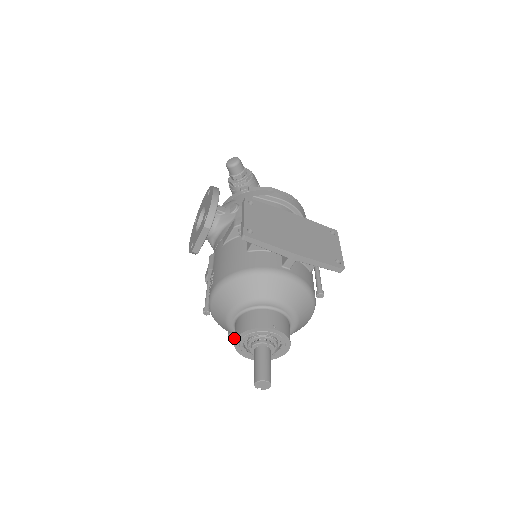
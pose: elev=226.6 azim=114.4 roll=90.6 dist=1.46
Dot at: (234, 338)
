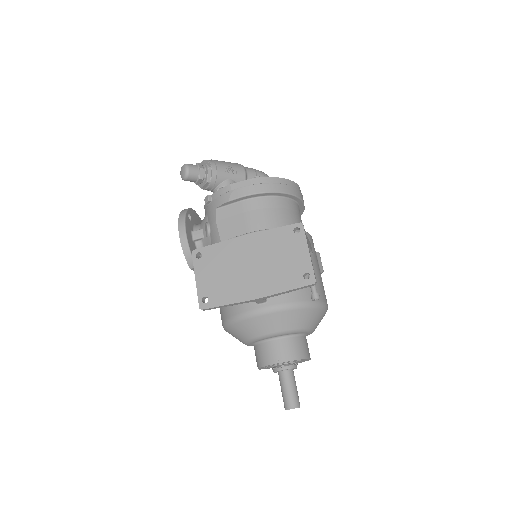
Dot at: occluded
